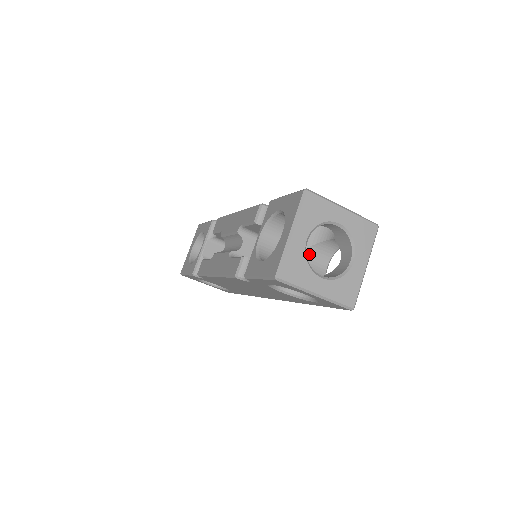
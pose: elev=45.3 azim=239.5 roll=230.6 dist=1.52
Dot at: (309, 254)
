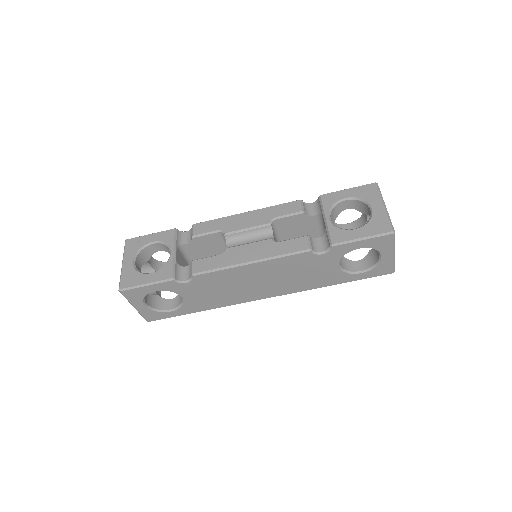
Dot at: occluded
